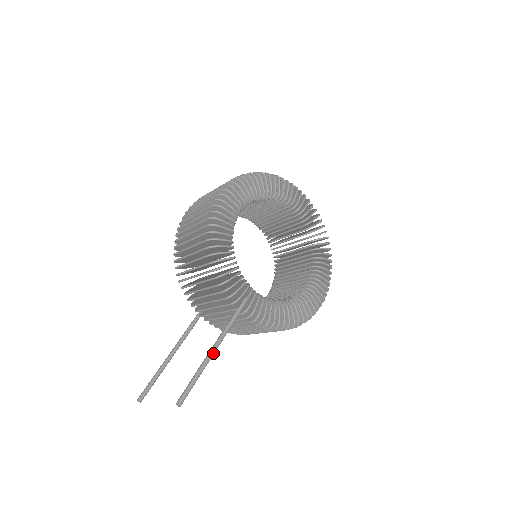
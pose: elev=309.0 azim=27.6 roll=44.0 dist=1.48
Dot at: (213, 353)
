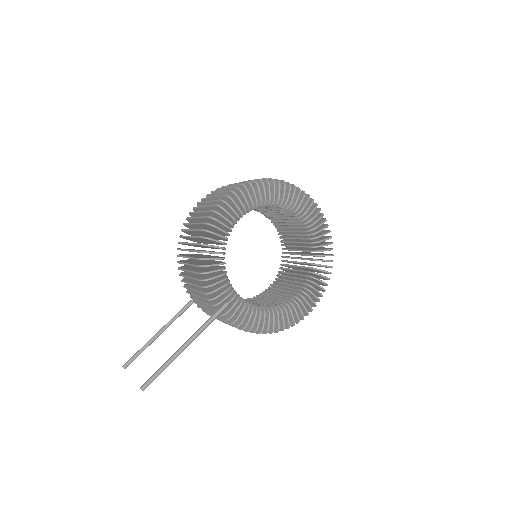
Dot at: (183, 349)
